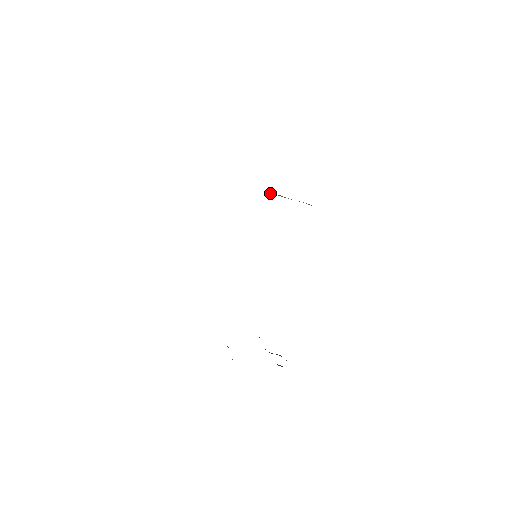
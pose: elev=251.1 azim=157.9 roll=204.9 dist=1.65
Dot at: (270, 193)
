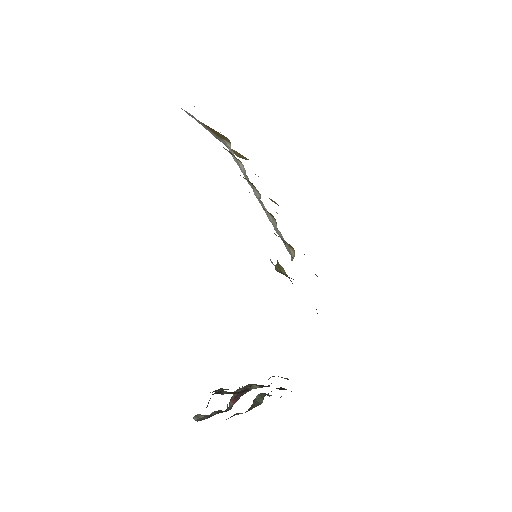
Dot at: occluded
